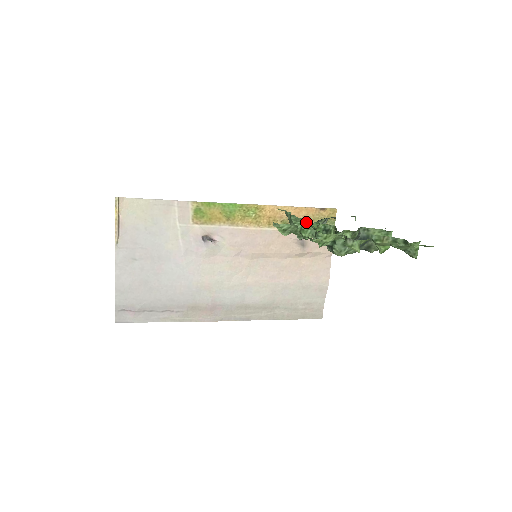
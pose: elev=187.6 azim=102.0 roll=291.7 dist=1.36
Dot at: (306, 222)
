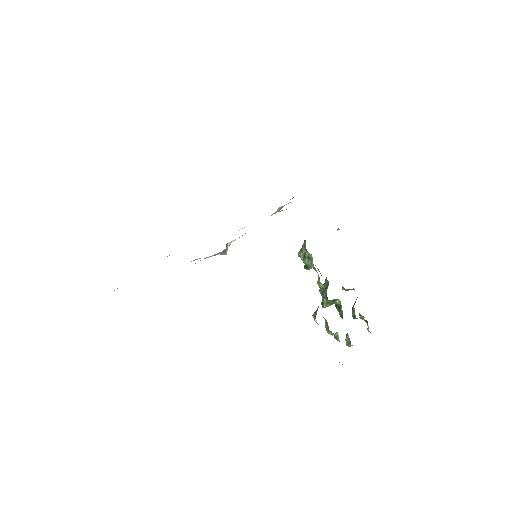
Dot at: occluded
